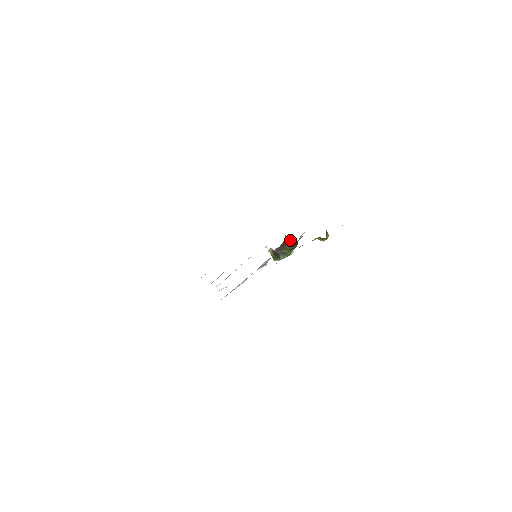
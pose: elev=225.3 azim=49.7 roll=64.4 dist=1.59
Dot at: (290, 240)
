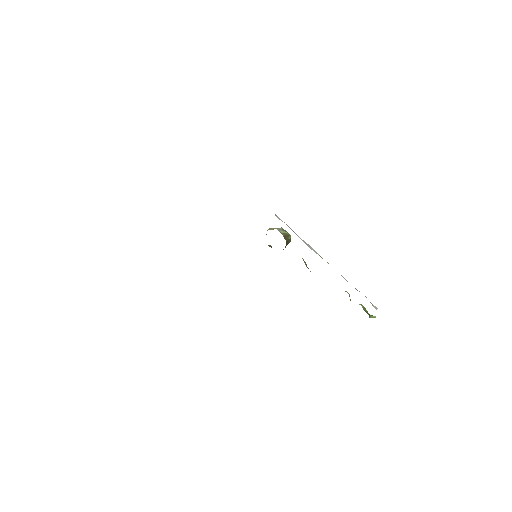
Dot at: (288, 238)
